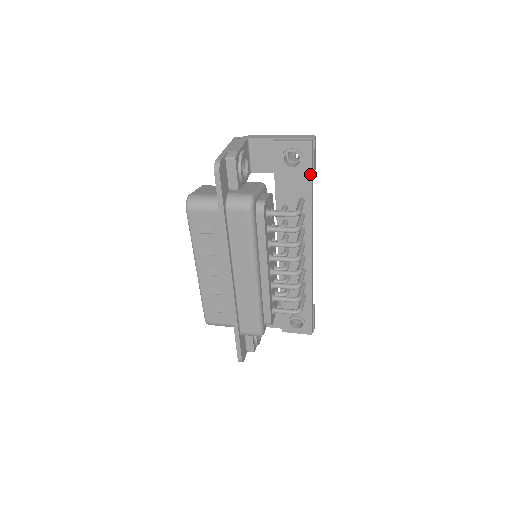
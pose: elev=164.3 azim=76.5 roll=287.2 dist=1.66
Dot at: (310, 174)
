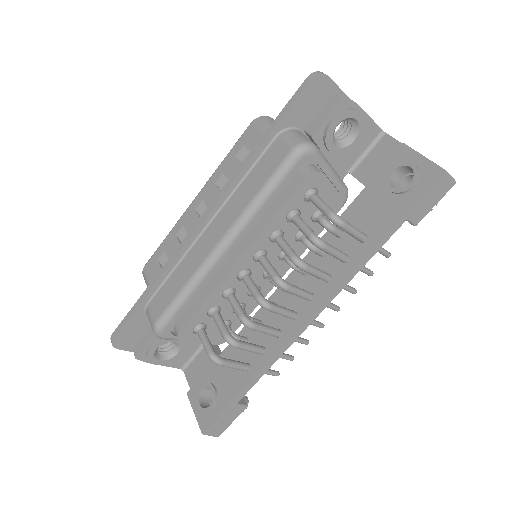
Dot at: (403, 212)
